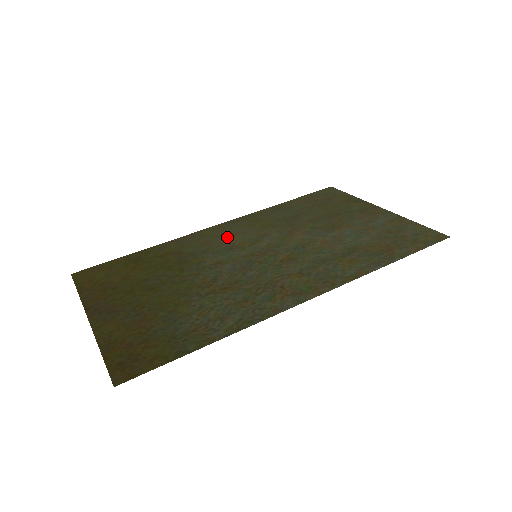
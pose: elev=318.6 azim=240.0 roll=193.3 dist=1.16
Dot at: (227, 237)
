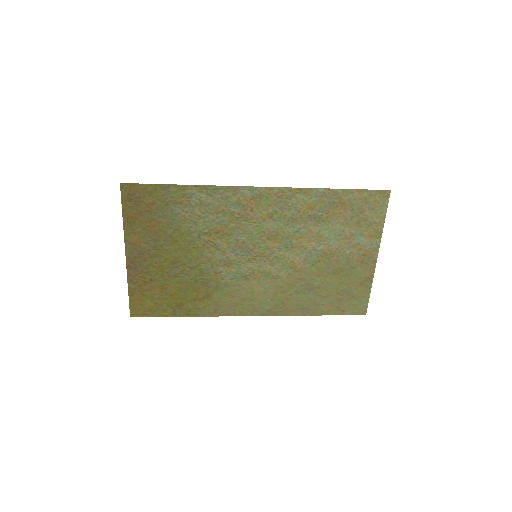
Dot at: (250, 293)
